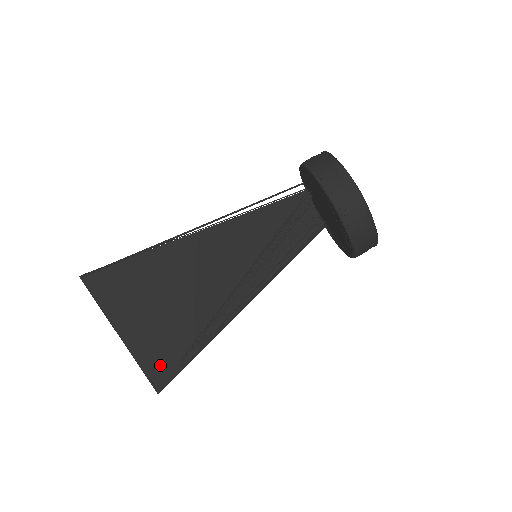
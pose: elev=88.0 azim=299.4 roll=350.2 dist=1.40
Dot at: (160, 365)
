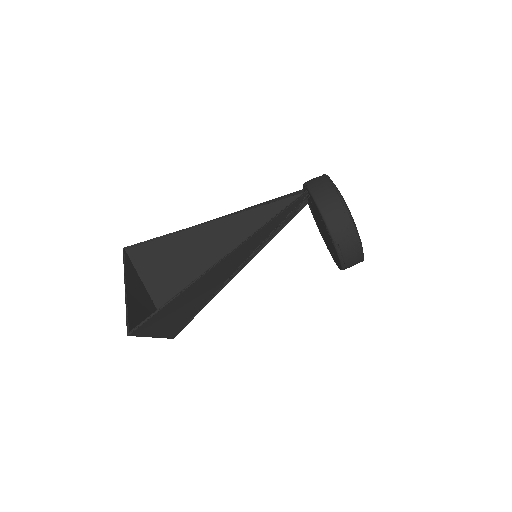
Dot at: (176, 330)
